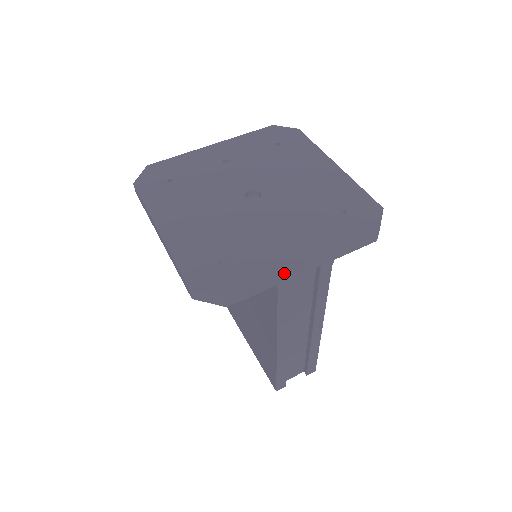
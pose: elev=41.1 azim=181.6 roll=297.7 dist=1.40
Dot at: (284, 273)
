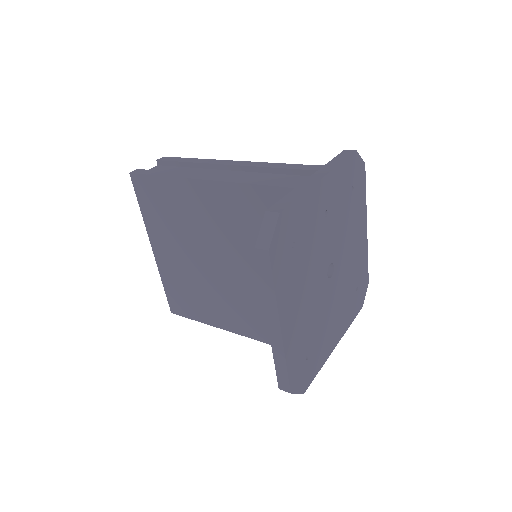
Dot at: (327, 358)
